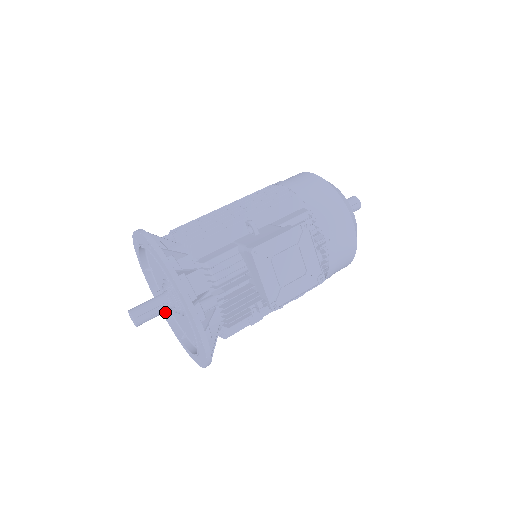
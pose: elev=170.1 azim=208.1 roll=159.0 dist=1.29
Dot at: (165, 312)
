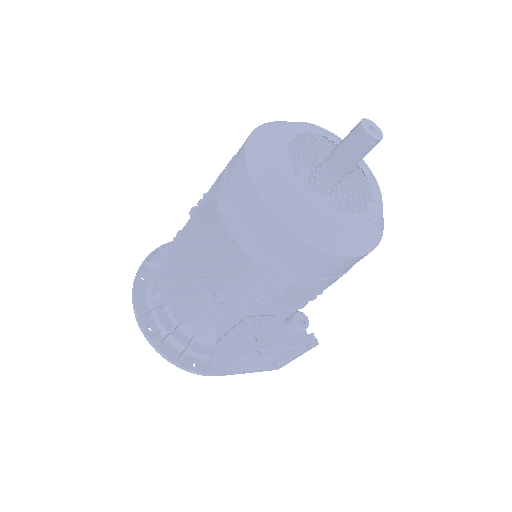
Dot at: occluded
